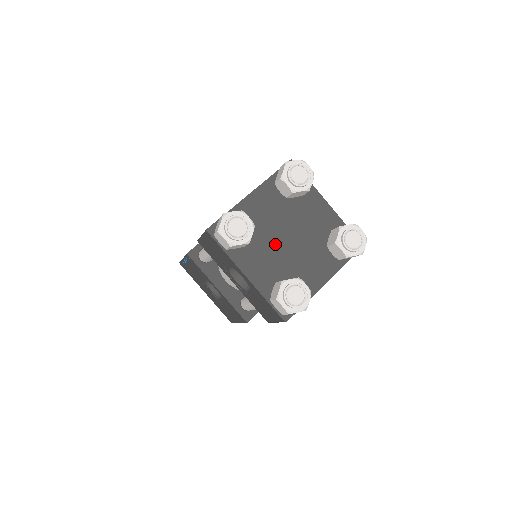
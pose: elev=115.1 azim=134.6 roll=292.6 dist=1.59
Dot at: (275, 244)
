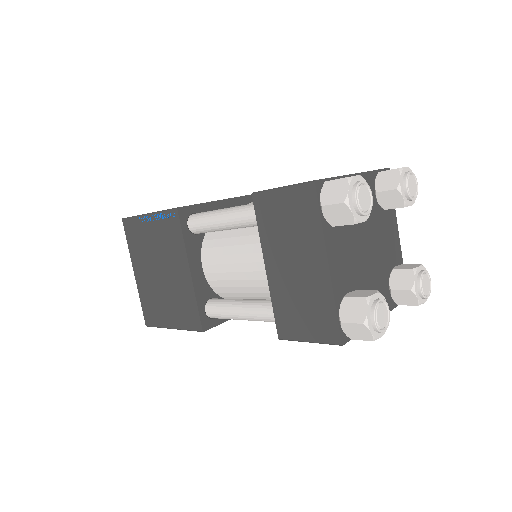
Dot at: (368, 268)
